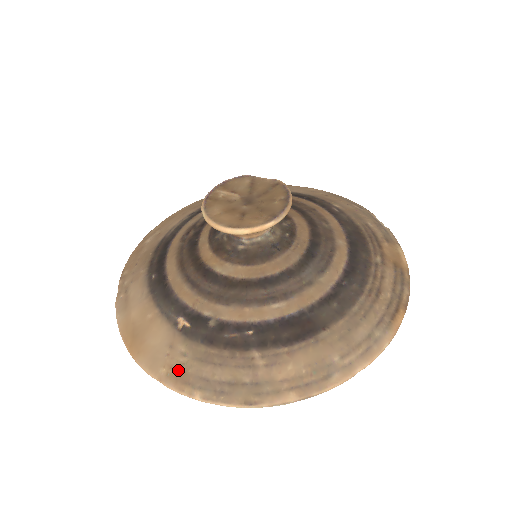
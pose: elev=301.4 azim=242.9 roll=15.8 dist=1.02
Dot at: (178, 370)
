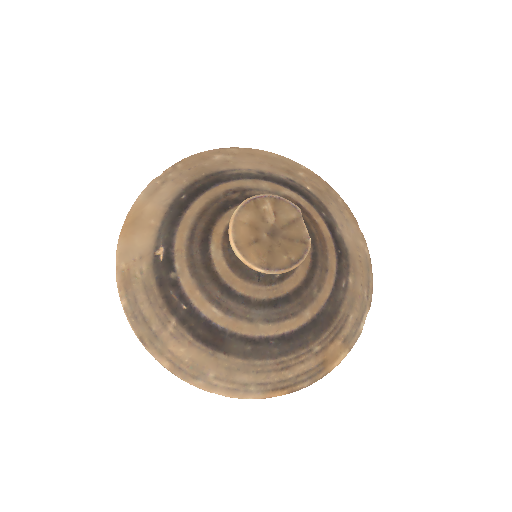
Dot at: (130, 276)
